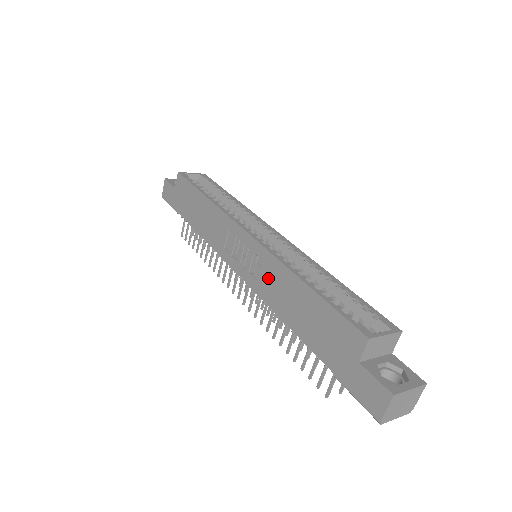
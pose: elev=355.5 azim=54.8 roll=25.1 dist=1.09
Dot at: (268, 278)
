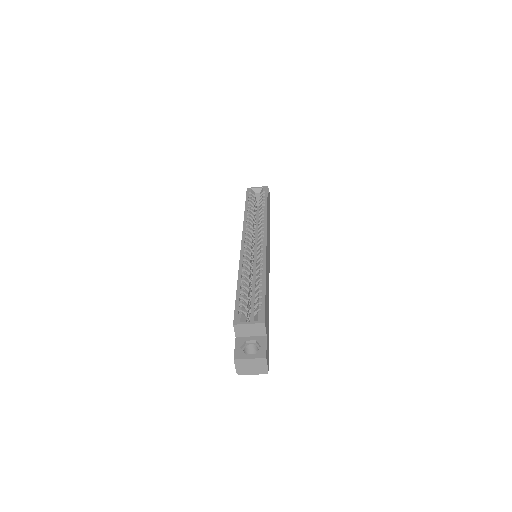
Dot at: occluded
